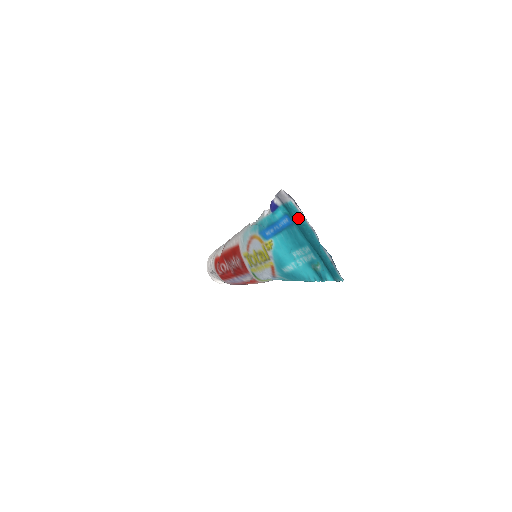
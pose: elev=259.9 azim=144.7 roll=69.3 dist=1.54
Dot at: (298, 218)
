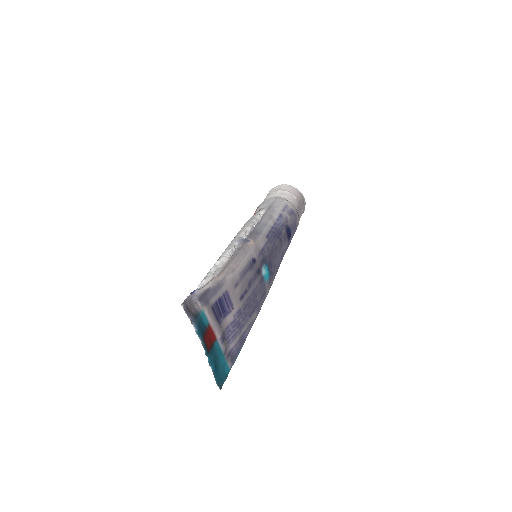
Dot at: (198, 327)
